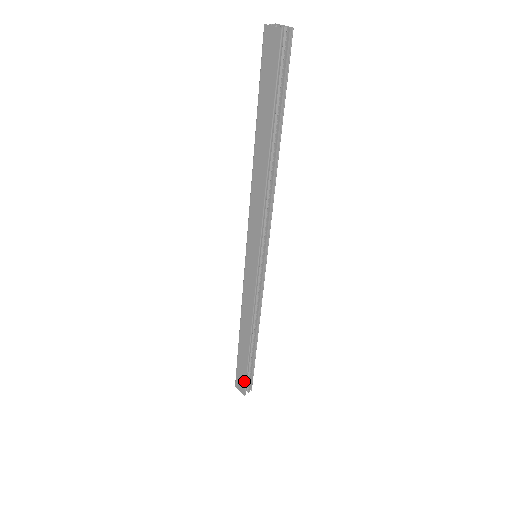
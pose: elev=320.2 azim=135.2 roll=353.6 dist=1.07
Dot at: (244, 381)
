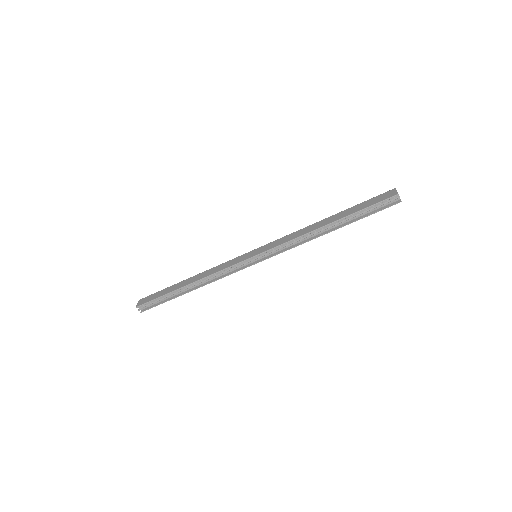
Dot at: (149, 300)
